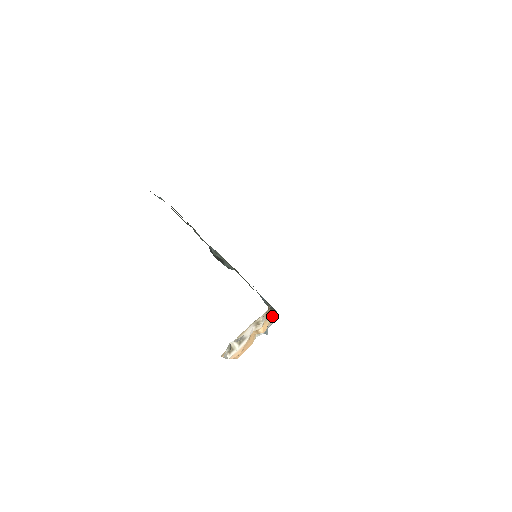
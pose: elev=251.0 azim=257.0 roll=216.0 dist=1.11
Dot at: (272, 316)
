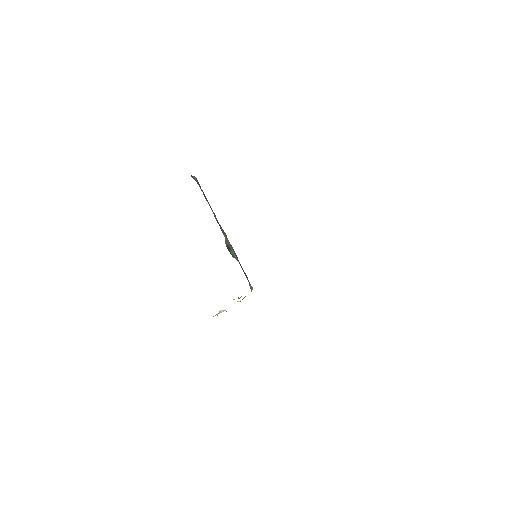
Dot at: occluded
